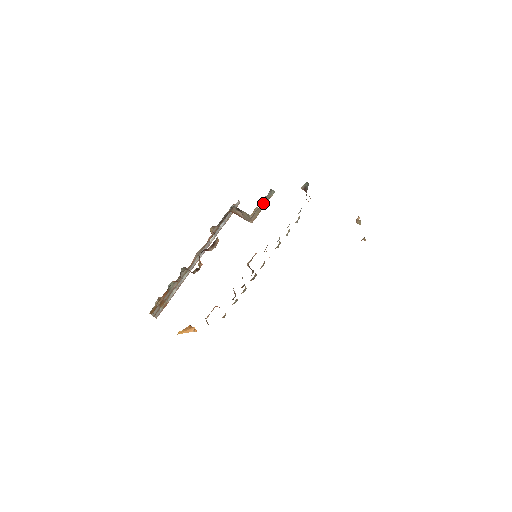
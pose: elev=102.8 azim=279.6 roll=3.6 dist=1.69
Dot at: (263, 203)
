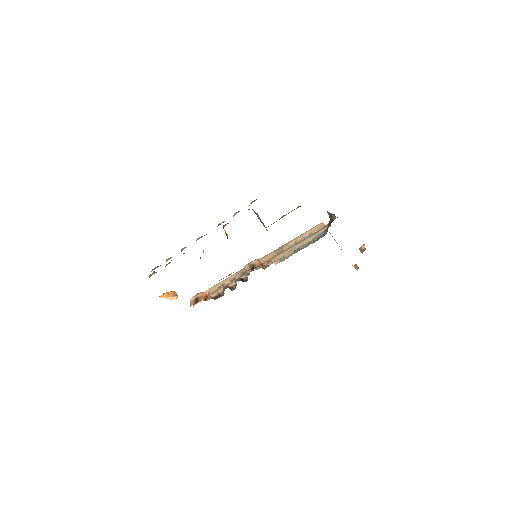
Dot at: (285, 215)
